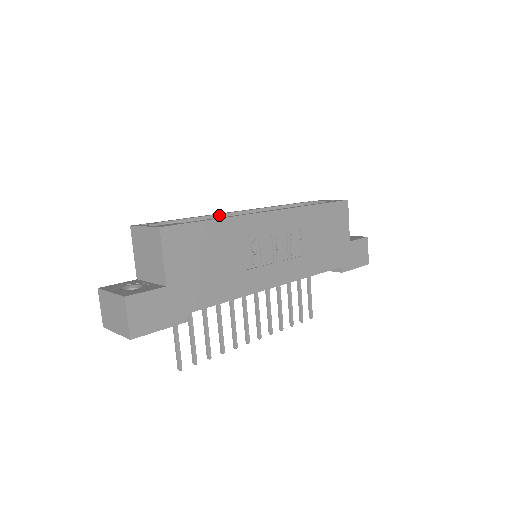
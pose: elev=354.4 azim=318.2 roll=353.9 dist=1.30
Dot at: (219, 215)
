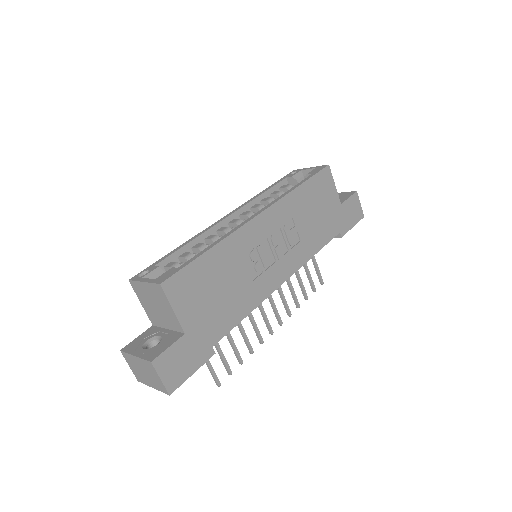
Dot at: (208, 230)
